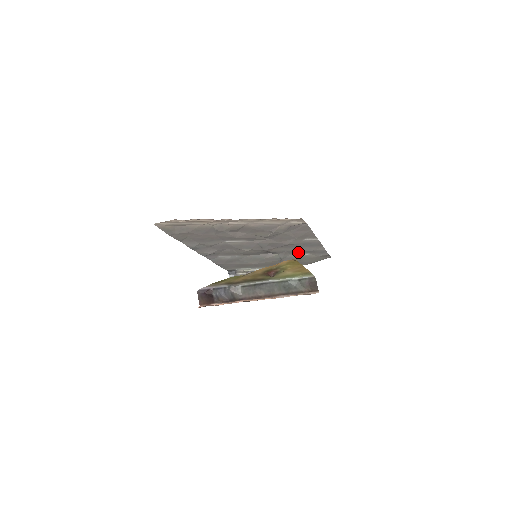
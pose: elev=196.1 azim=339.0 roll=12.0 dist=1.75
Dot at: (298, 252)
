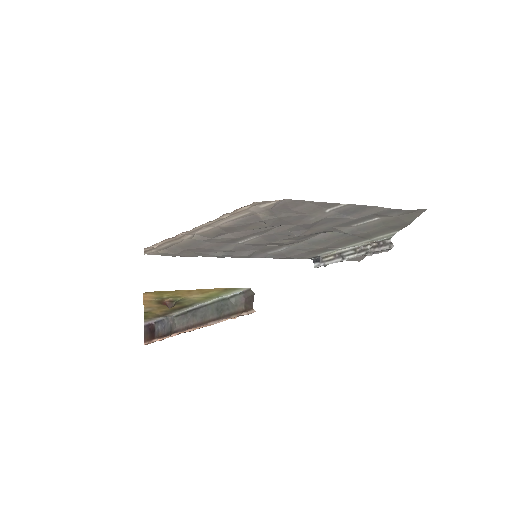
Dot at: (355, 222)
